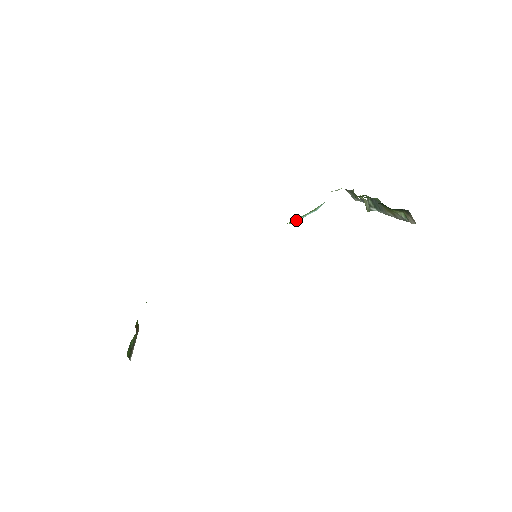
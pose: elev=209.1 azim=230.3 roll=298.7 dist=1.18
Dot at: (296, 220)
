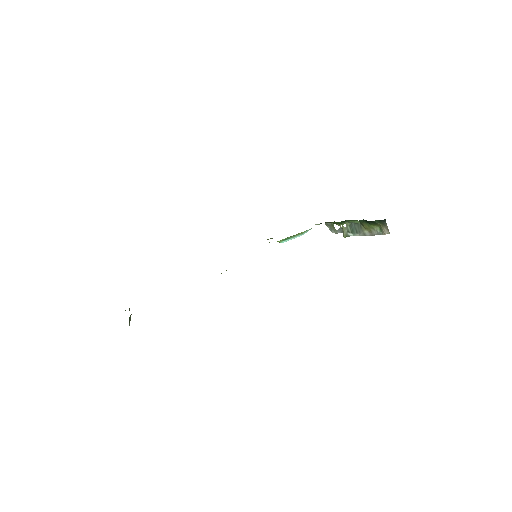
Dot at: (286, 240)
